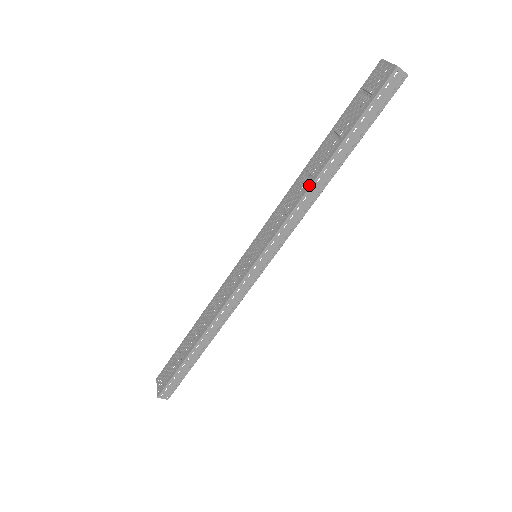
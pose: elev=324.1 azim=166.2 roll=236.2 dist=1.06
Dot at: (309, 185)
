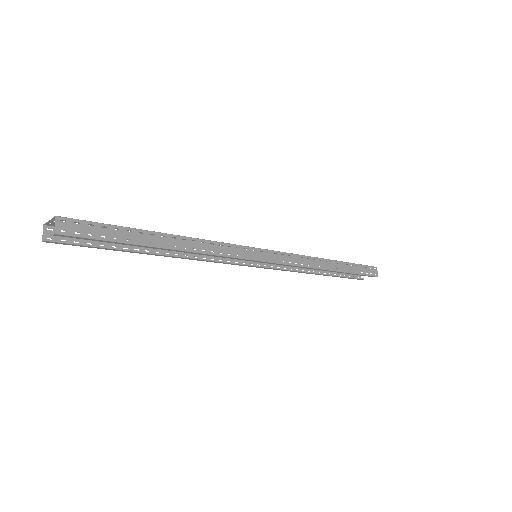
Dot at: (319, 258)
